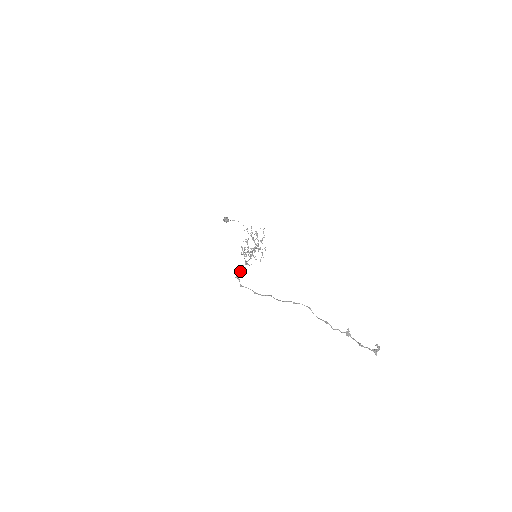
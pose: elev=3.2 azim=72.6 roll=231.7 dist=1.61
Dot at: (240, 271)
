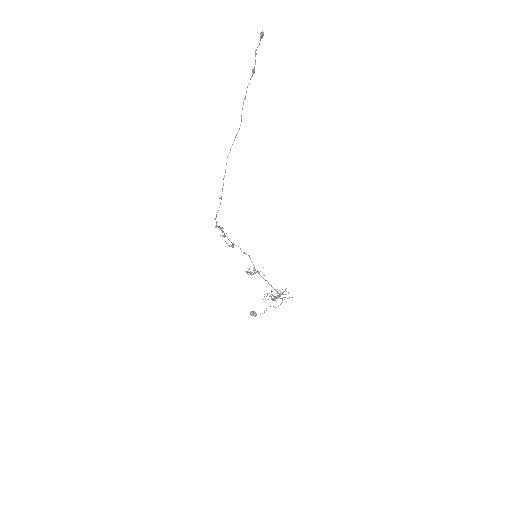
Dot at: (225, 235)
